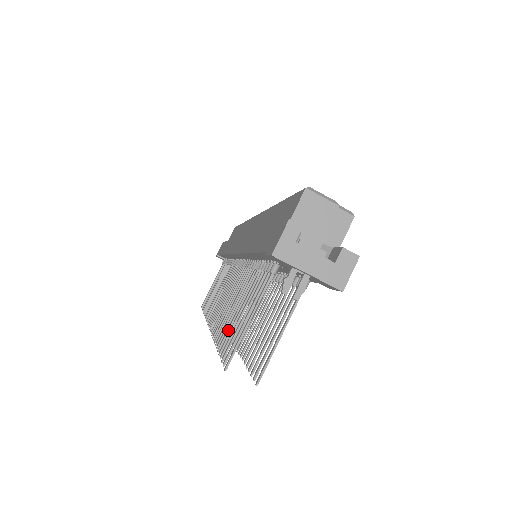
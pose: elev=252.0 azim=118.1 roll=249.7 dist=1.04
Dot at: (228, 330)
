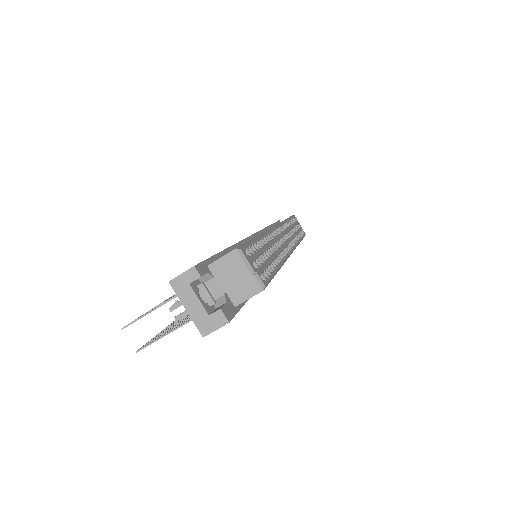
Dot at: occluded
